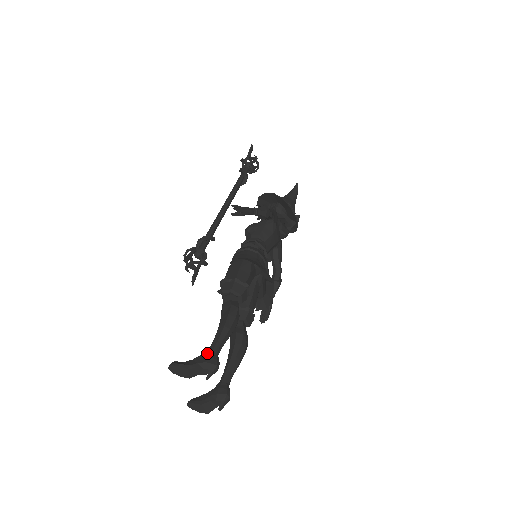
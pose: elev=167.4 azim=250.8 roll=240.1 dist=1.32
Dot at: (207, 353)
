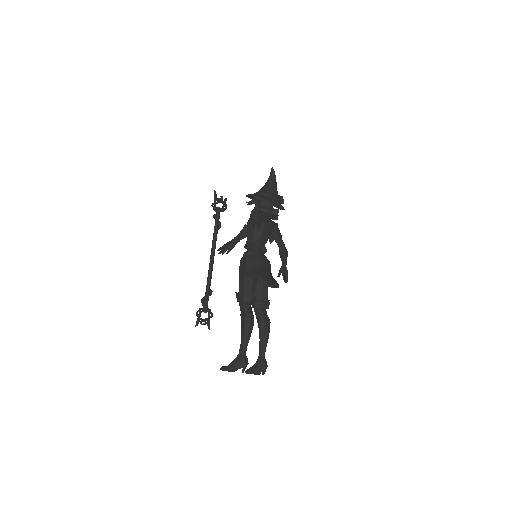
Dot at: (238, 356)
